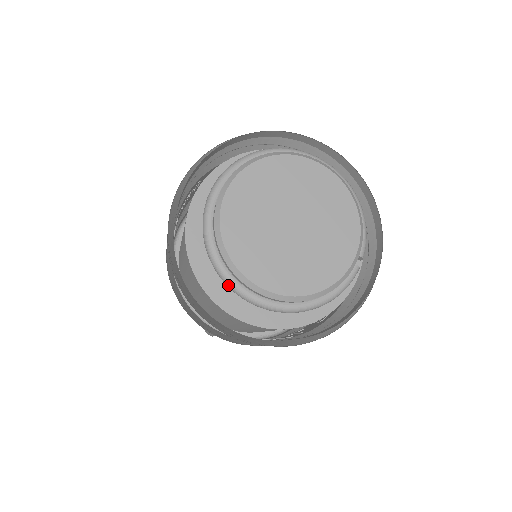
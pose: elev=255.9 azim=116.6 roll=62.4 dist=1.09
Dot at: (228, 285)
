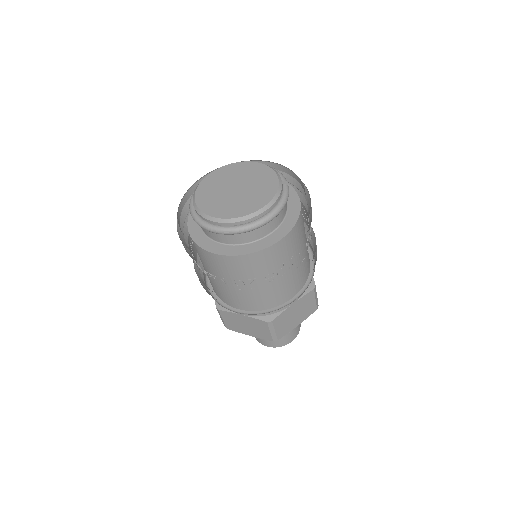
Dot at: (224, 232)
